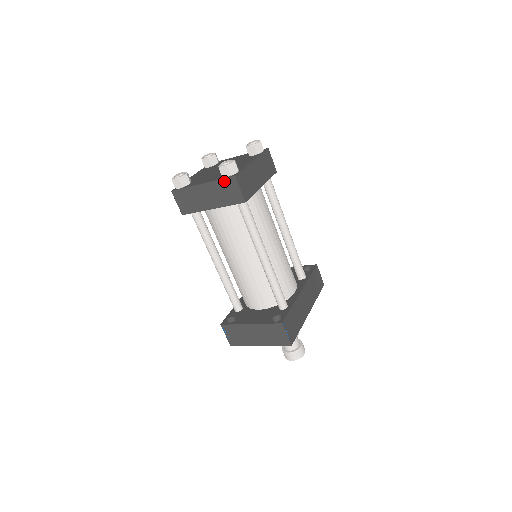
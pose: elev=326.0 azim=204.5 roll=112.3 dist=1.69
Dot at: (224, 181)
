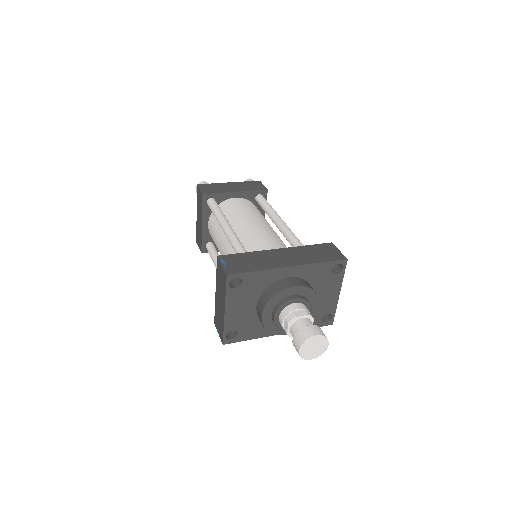
Dot at: (197, 196)
